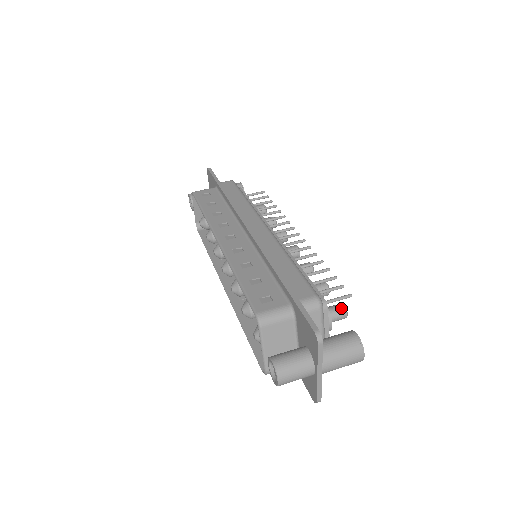
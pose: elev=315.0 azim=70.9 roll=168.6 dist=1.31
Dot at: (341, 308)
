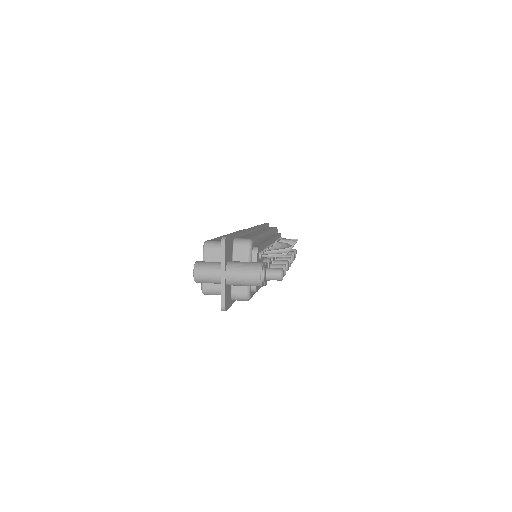
Dot at: (278, 269)
